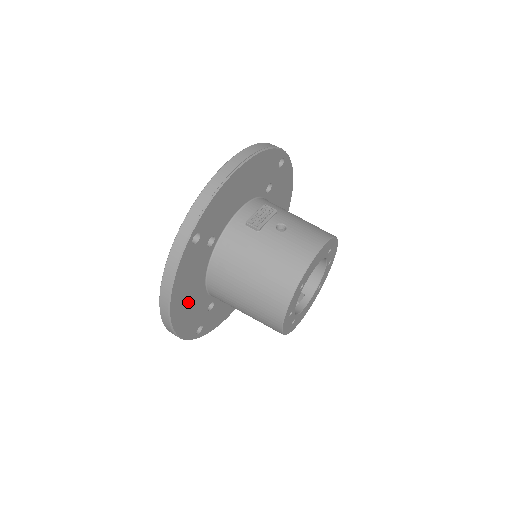
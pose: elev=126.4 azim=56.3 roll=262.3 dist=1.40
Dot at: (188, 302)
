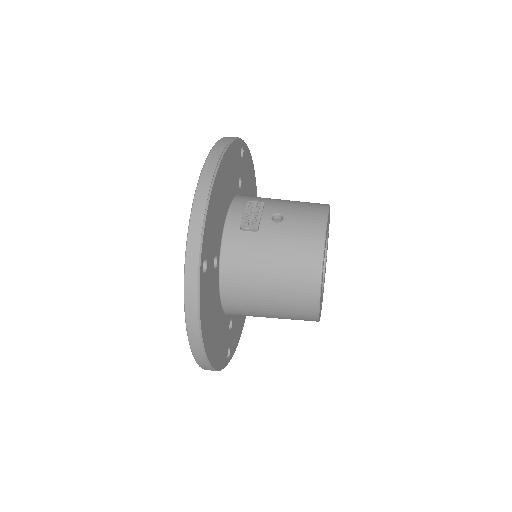
Dot at: (215, 333)
